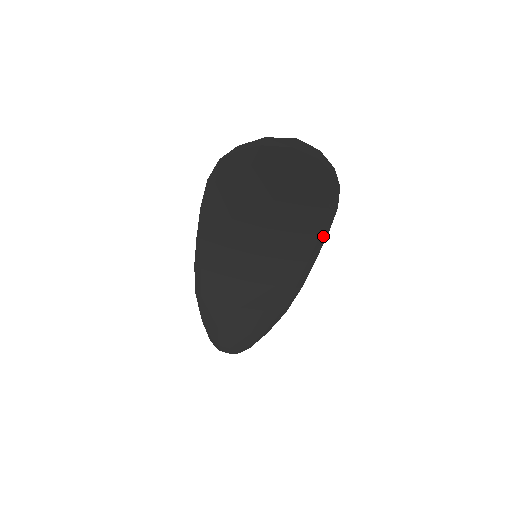
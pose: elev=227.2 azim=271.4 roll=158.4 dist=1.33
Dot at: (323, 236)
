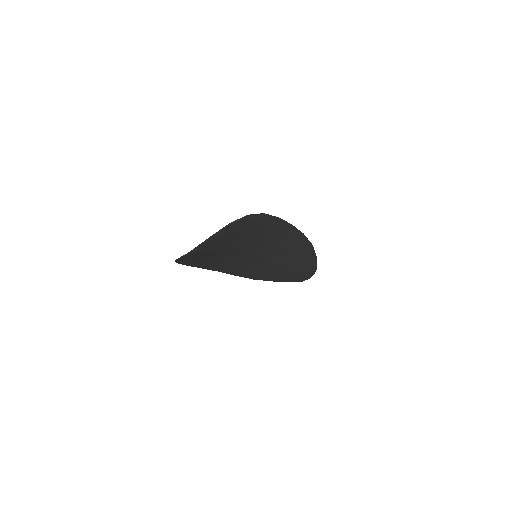
Dot at: (277, 220)
